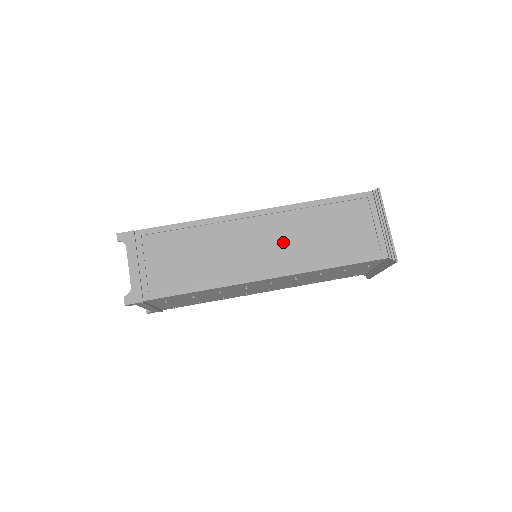
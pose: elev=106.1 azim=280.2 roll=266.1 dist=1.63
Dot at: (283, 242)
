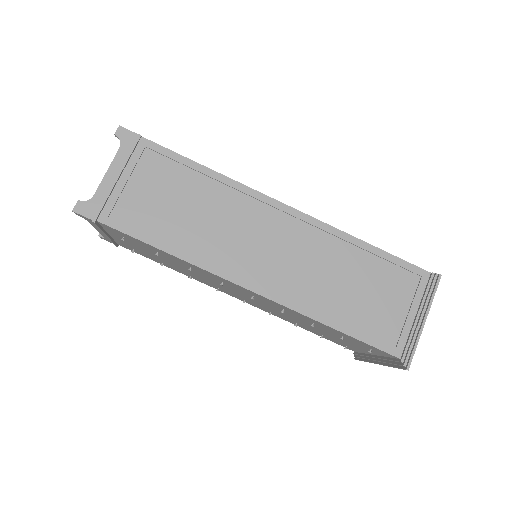
Dot at: (297, 262)
